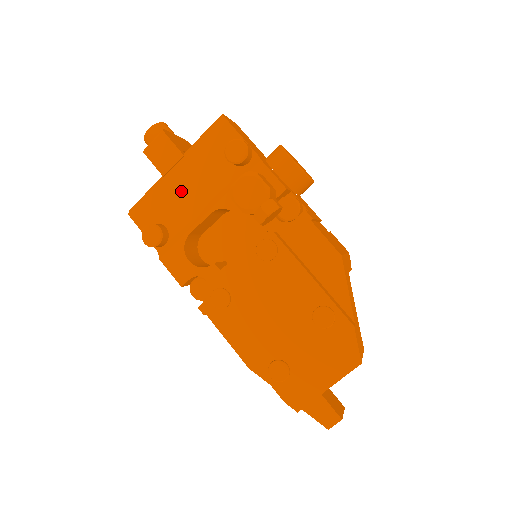
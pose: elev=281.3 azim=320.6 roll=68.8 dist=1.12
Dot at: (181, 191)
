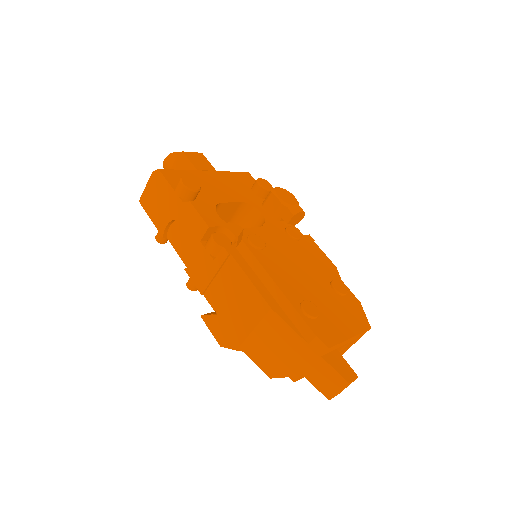
Dot at: (212, 183)
